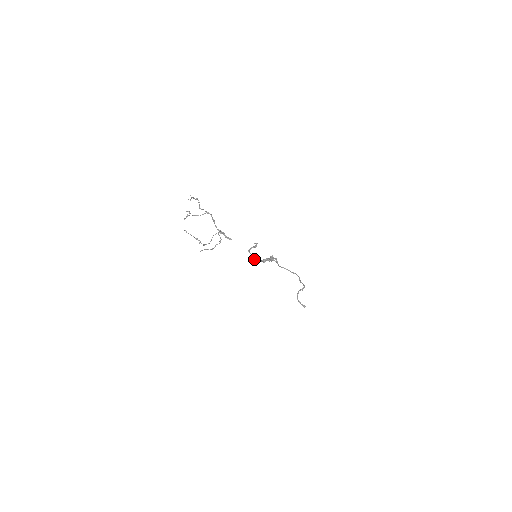
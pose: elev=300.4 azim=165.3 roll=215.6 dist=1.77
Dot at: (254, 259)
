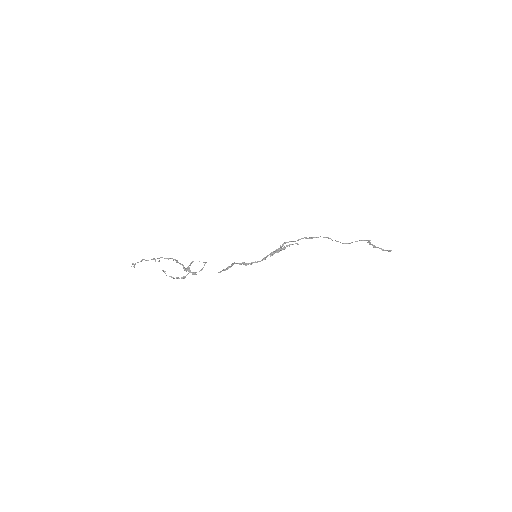
Dot at: (250, 264)
